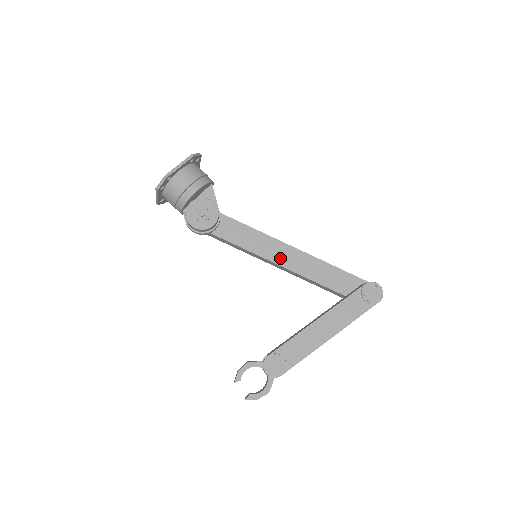
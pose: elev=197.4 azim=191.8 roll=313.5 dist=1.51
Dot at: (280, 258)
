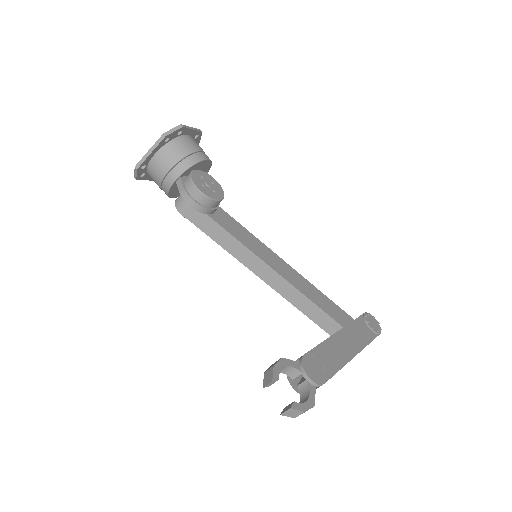
Dot at: (278, 268)
